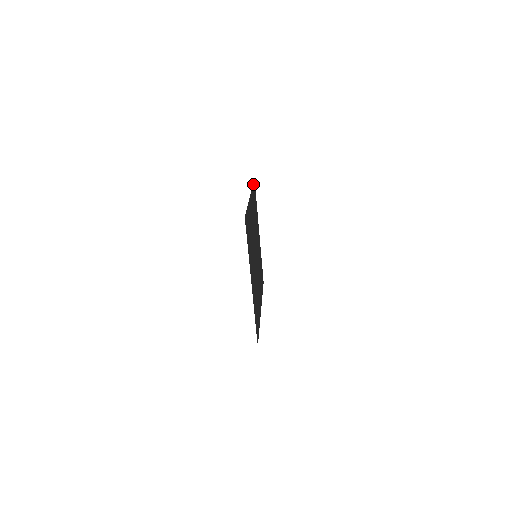
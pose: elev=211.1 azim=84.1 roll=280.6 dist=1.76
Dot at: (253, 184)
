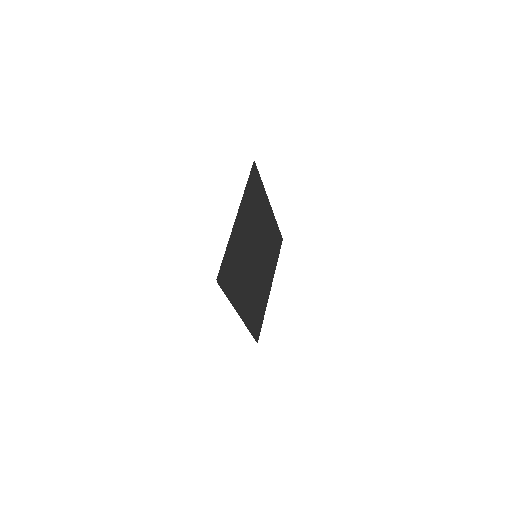
Dot at: (249, 177)
